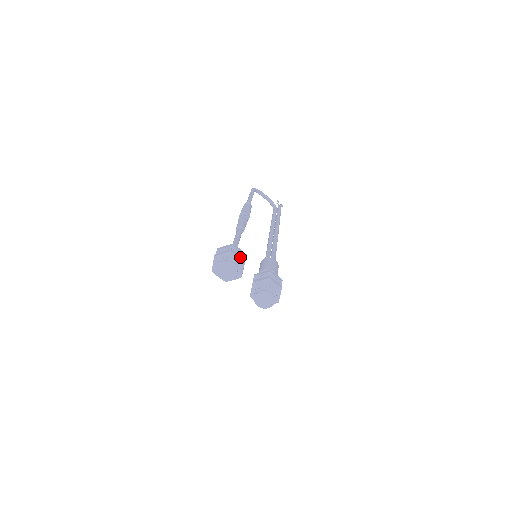
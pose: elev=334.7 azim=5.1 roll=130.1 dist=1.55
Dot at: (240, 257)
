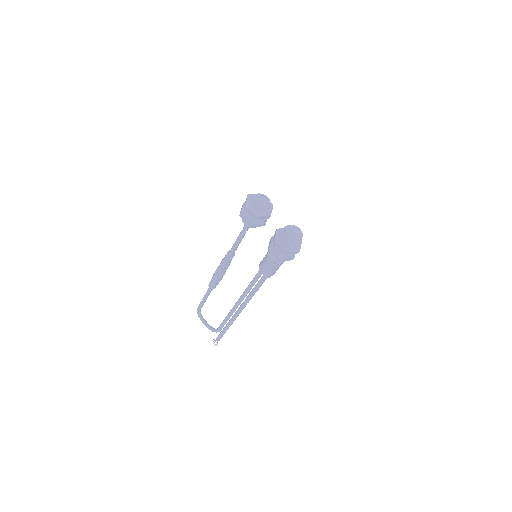
Dot at: occluded
